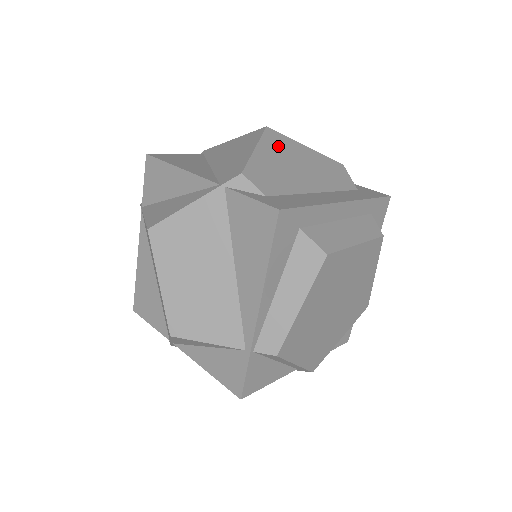
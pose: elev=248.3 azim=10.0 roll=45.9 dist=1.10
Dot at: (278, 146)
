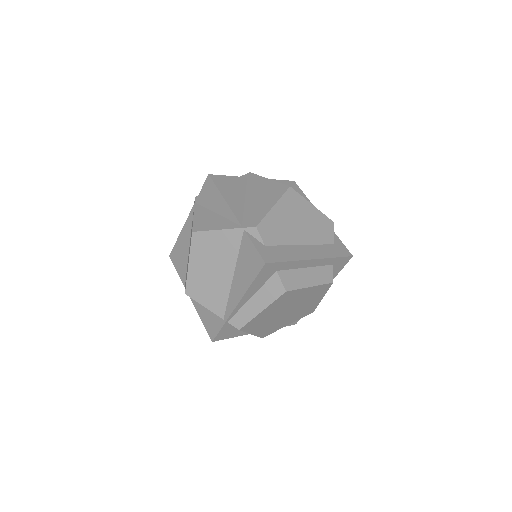
Dot at: (291, 204)
